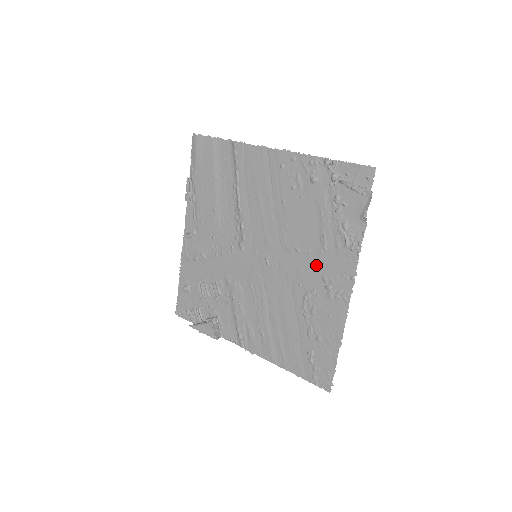
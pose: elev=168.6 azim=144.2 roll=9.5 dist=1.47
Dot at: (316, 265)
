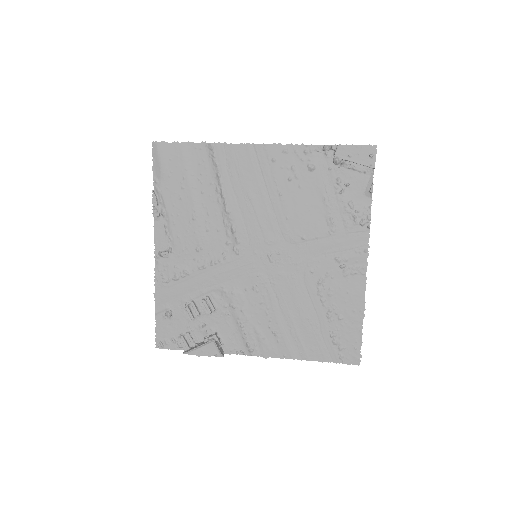
Dot at: (326, 248)
